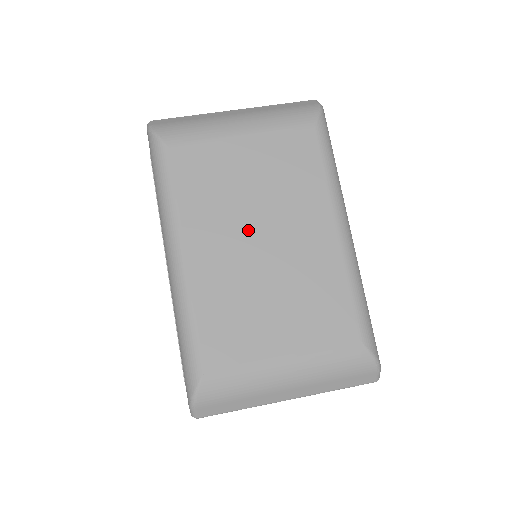
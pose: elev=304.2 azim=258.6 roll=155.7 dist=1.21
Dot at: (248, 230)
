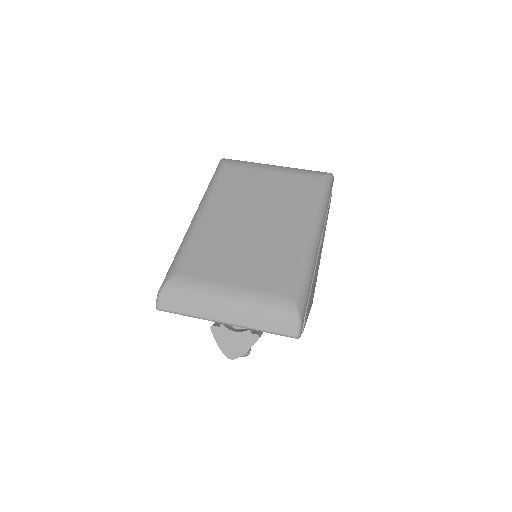
Dot at: (249, 214)
